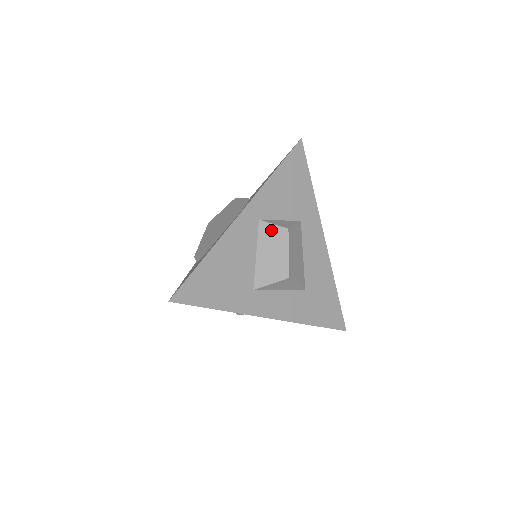
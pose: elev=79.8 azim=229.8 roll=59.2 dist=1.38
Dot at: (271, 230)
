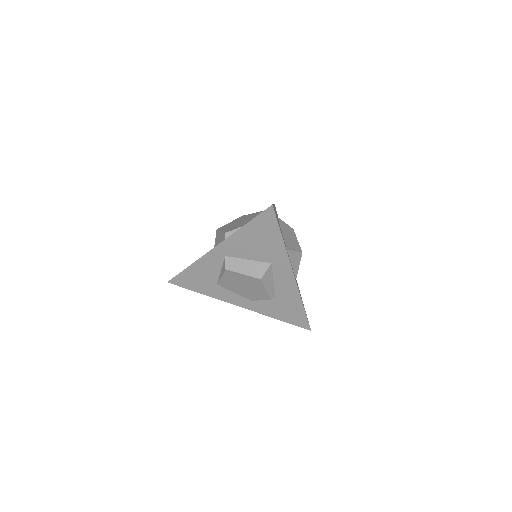
Dot at: (285, 225)
